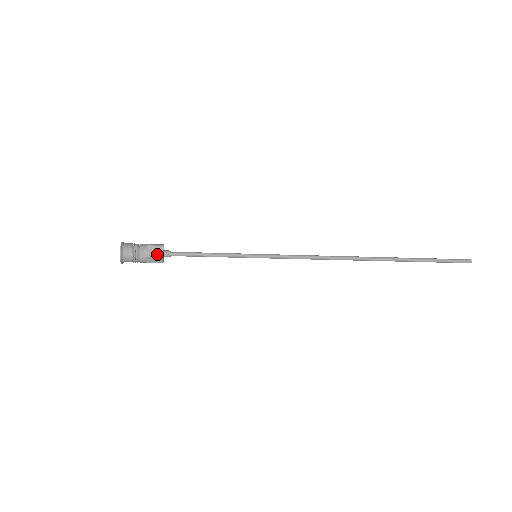
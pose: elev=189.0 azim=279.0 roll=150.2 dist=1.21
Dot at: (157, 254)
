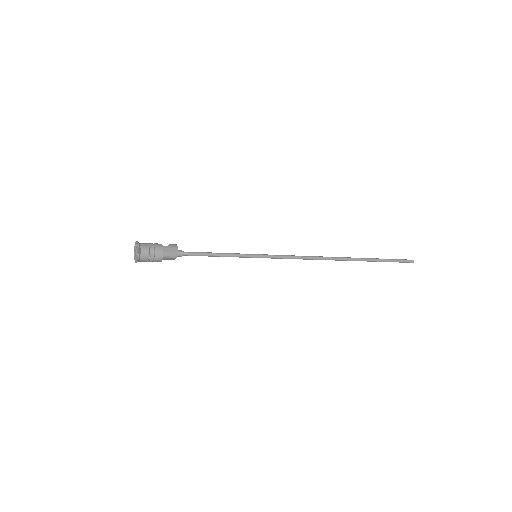
Dot at: (171, 257)
